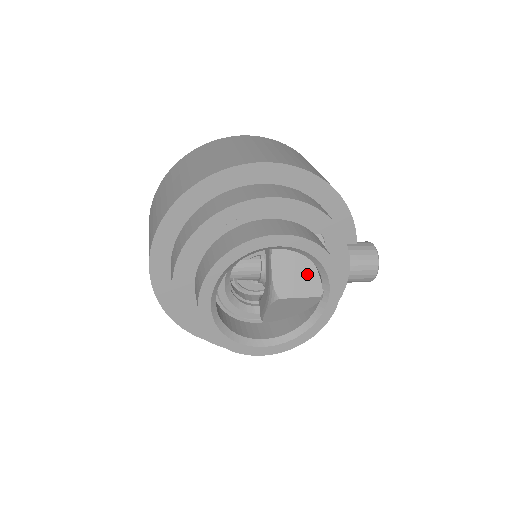
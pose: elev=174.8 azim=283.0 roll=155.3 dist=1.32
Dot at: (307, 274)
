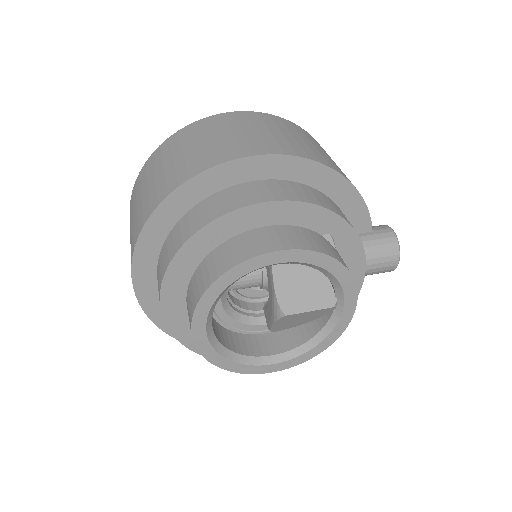
Dot at: (316, 283)
